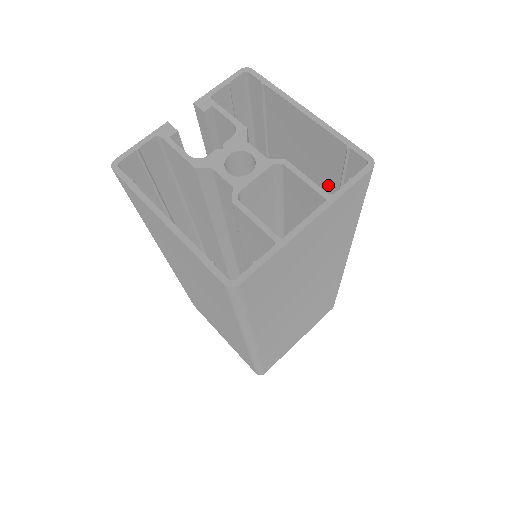
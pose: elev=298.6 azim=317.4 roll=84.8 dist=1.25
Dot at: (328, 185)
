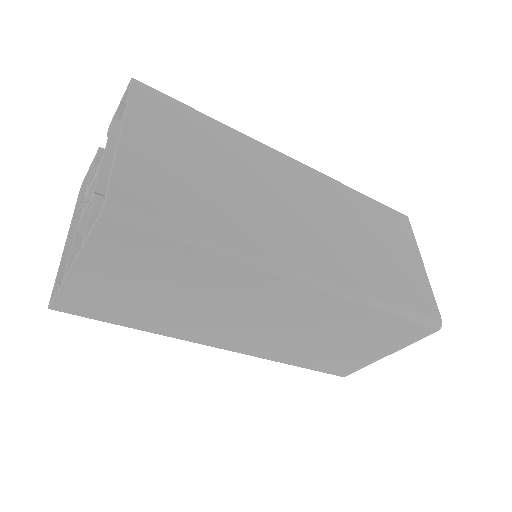
Dot at: (199, 204)
